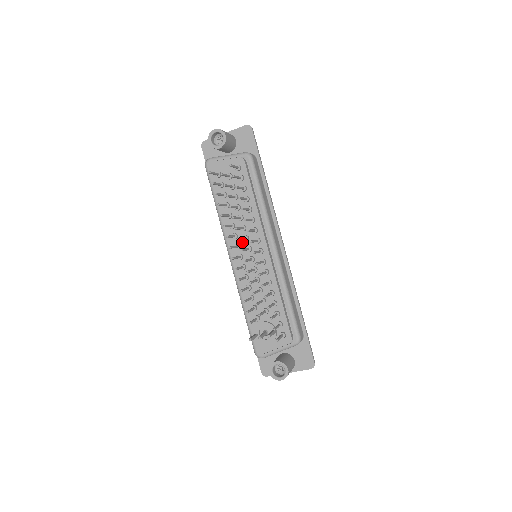
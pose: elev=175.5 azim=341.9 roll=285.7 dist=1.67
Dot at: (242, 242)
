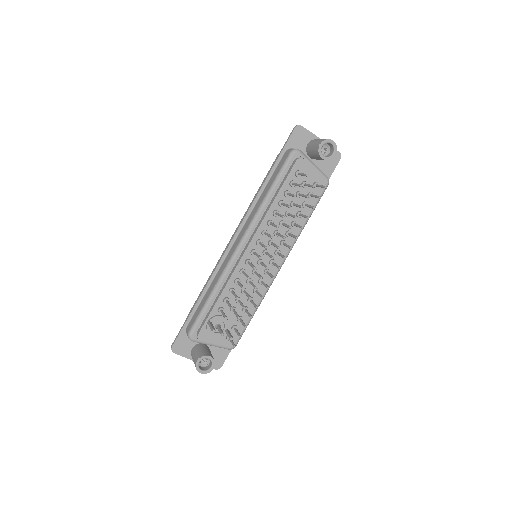
Dot at: (265, 242)
